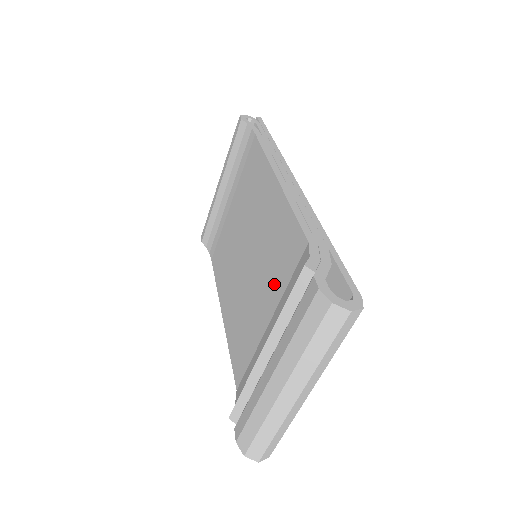
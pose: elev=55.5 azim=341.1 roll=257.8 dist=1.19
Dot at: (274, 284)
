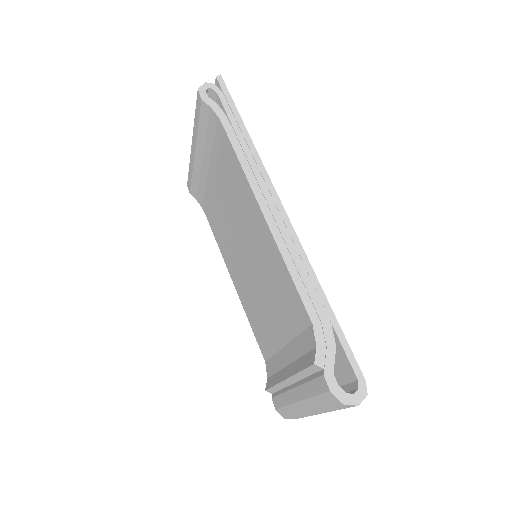
Dot at: (284, 320)
